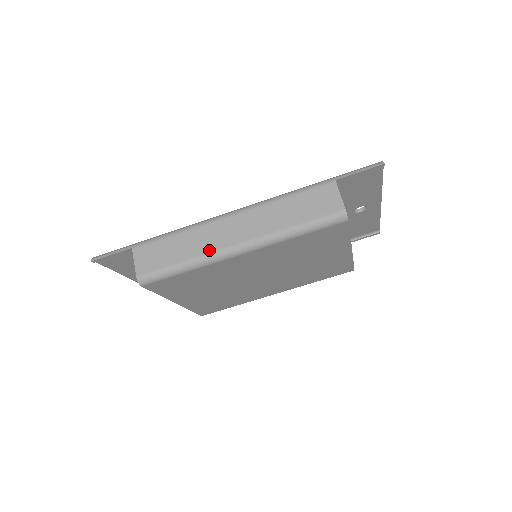
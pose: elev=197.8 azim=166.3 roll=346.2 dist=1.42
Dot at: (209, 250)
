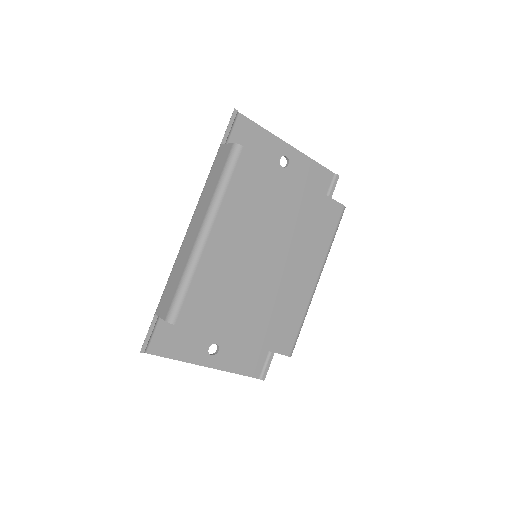
Dot at: (189, 254)
